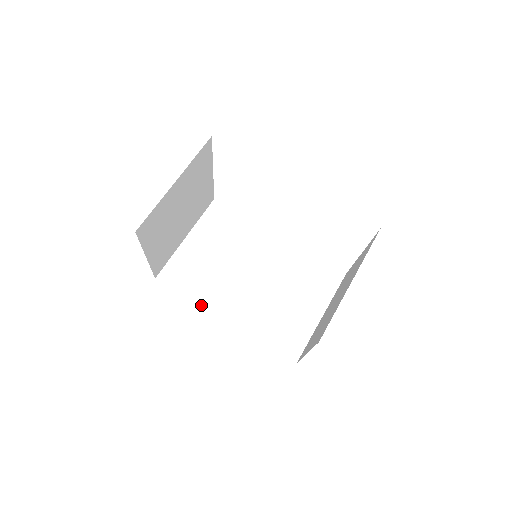
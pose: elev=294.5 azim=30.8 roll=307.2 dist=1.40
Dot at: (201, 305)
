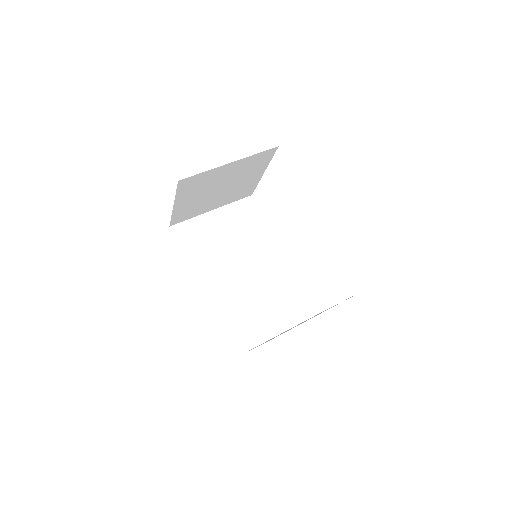
Dot at: (191, 268)
